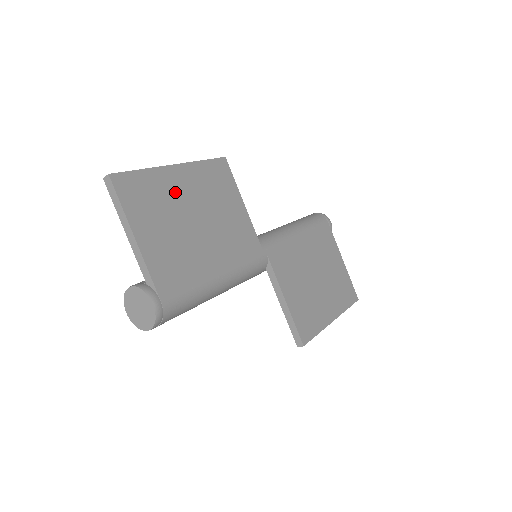
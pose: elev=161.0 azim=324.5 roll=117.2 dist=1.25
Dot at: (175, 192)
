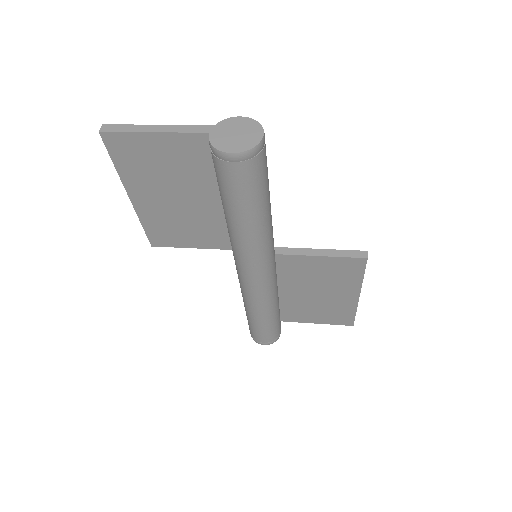
Dot at: occluded
